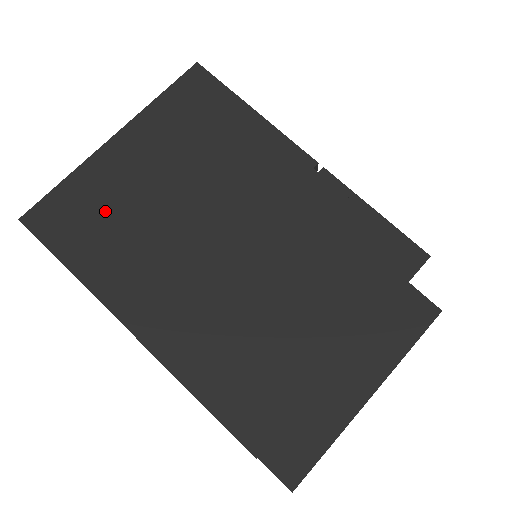
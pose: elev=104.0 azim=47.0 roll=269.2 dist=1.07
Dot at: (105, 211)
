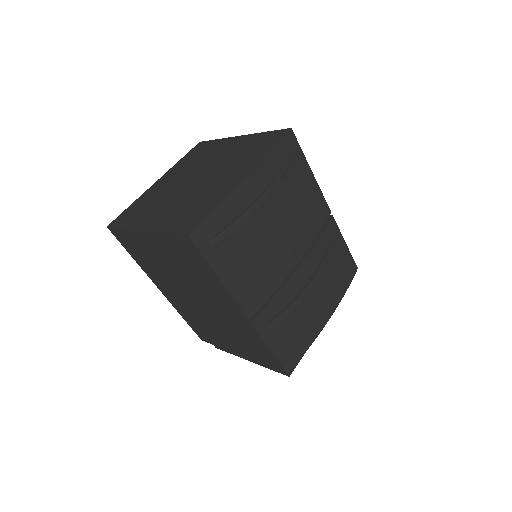
Dot at: (144, 253)
